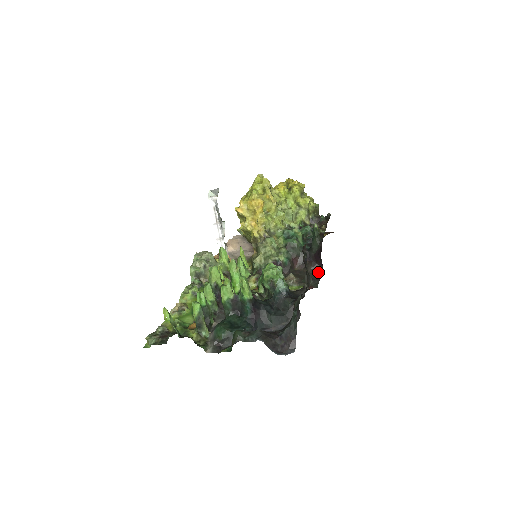
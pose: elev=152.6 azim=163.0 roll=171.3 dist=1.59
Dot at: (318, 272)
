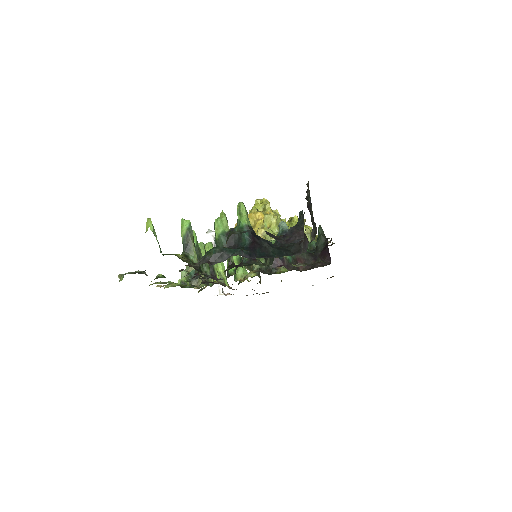
Dot at: (326, 265)
